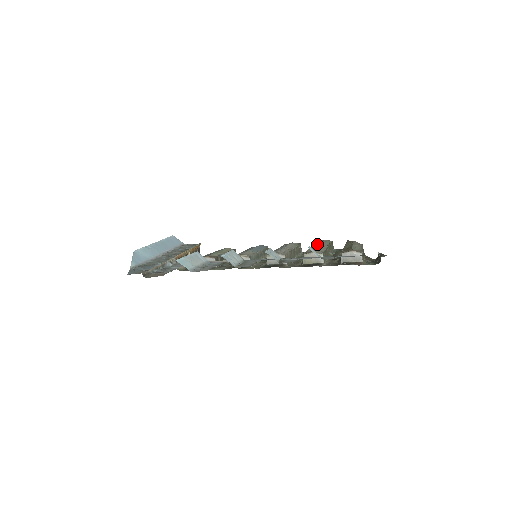
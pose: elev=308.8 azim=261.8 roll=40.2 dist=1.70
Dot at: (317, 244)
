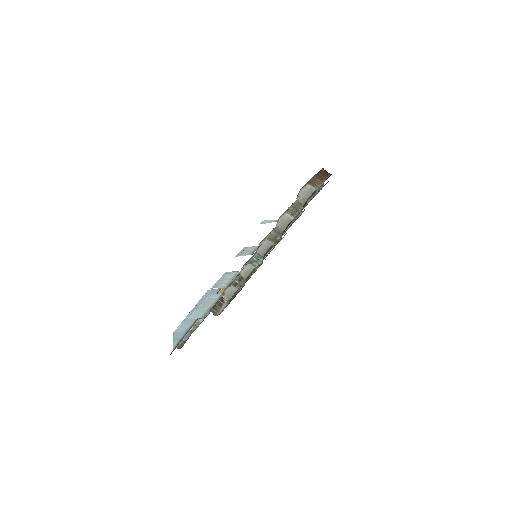
Dot at: occluded
